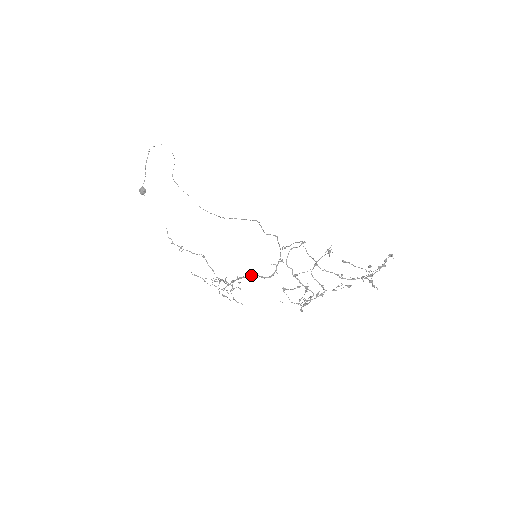
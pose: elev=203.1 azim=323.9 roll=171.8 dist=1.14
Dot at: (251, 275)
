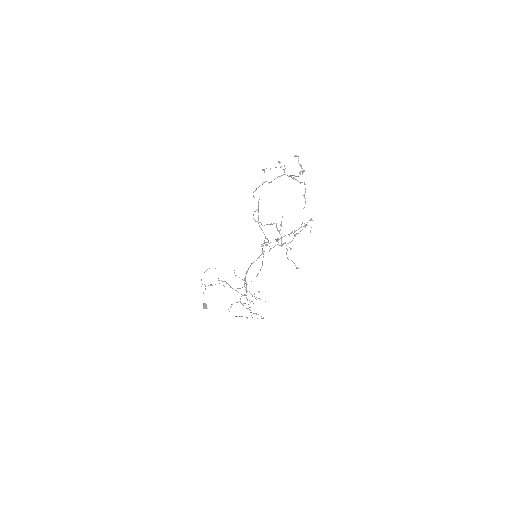
Dot at: (252, 263)
